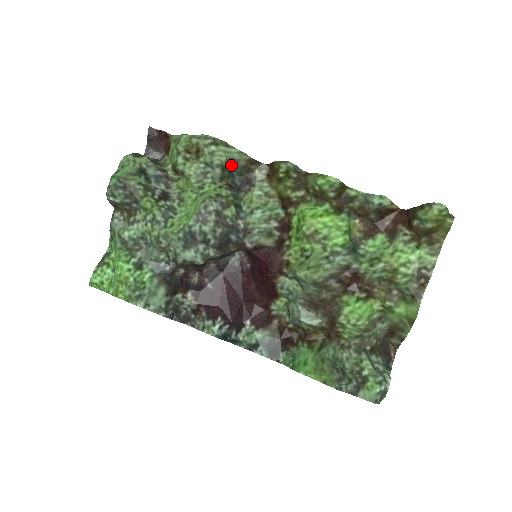
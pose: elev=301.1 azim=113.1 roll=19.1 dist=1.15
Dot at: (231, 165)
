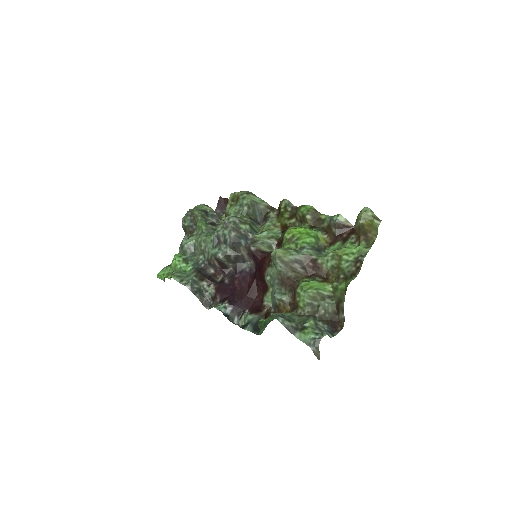
Dot at: (254, 206)
